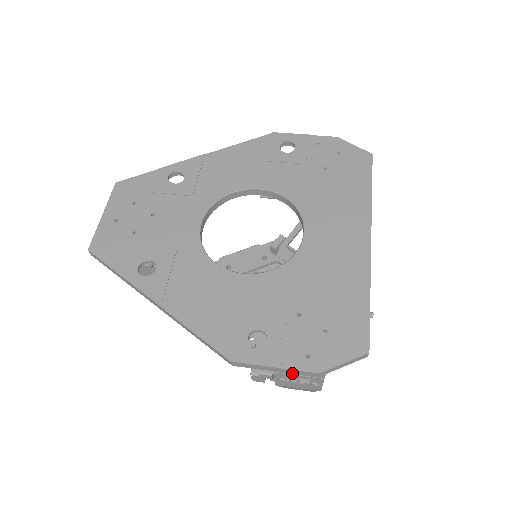
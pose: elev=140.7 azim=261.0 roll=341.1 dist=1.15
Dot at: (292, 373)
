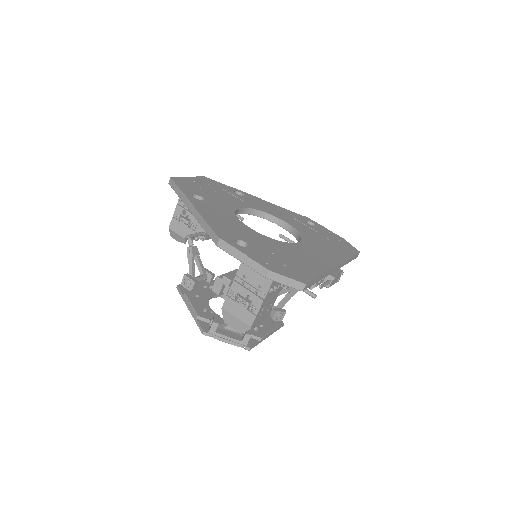
Dot at: (251, 267)
